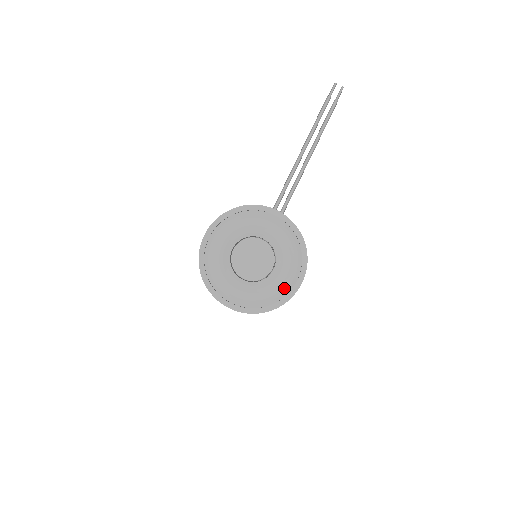
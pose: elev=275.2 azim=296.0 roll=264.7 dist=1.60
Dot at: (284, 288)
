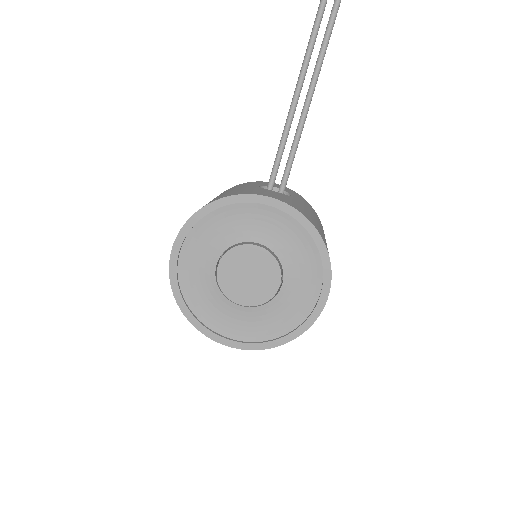
Dot at: (302, 309)
